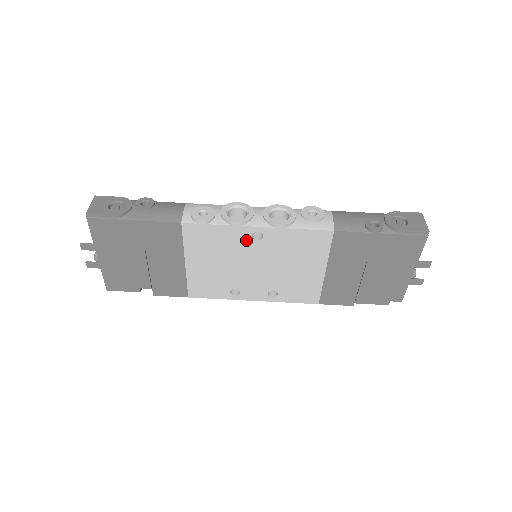
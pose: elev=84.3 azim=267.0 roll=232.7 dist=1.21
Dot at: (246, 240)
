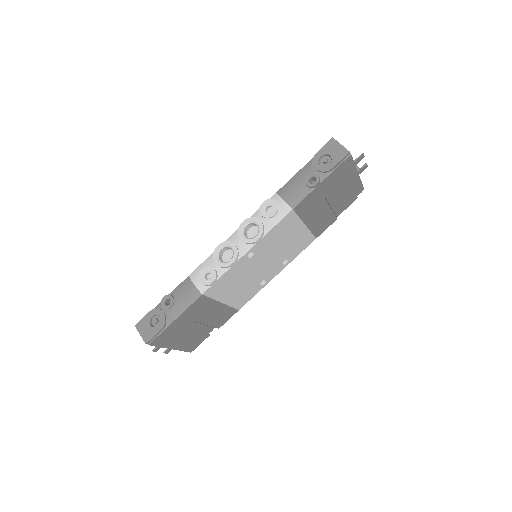
Dot at: (246, 263)
